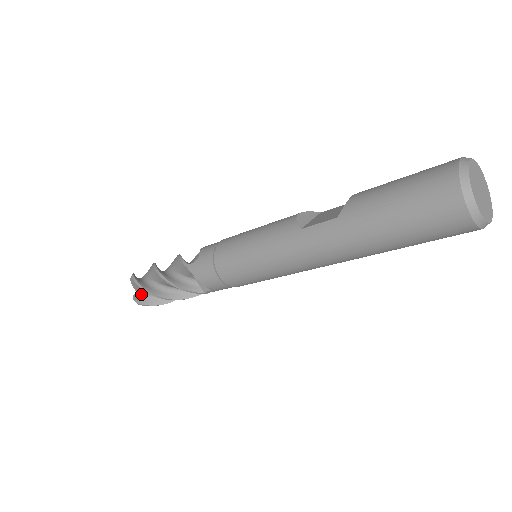
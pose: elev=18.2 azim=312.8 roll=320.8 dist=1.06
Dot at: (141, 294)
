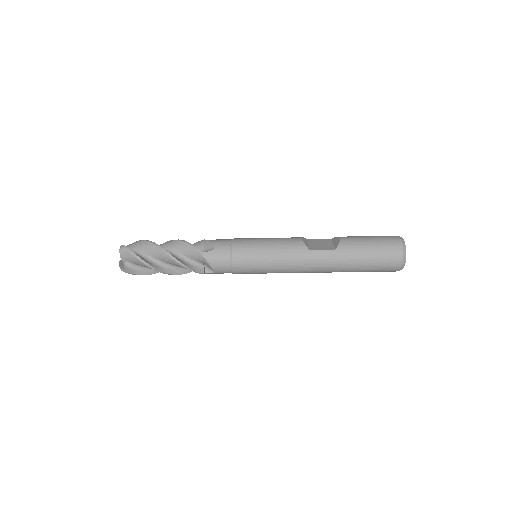
Dot at: (128, 264)
